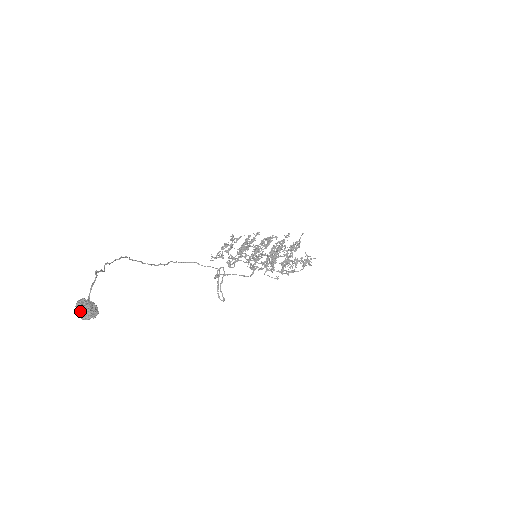
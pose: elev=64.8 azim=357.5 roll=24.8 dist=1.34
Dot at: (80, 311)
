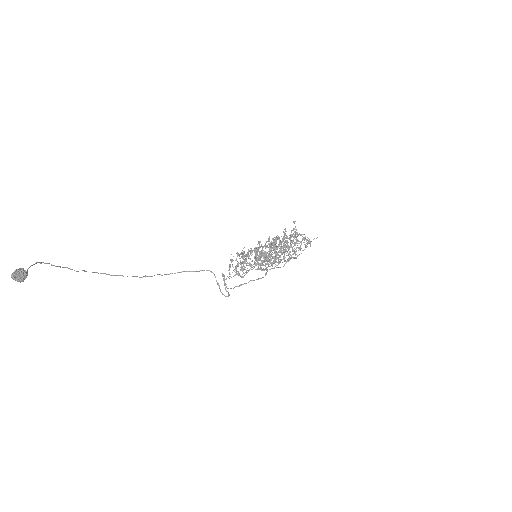
Dot at: (13, 275)
